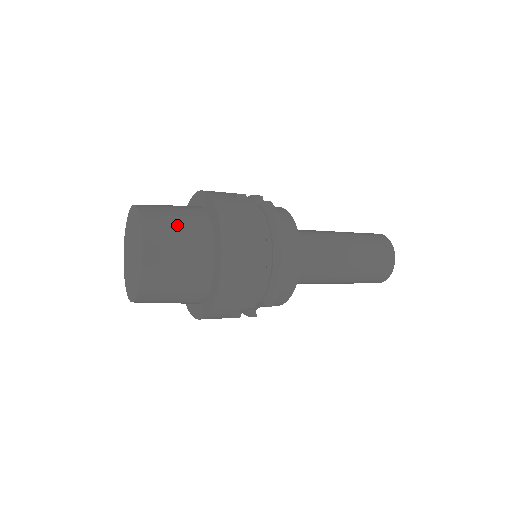
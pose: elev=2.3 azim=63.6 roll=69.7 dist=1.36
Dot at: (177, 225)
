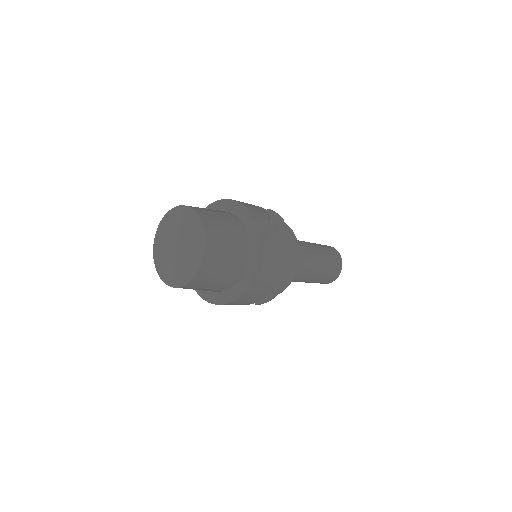
Dot at: (228, 246)
